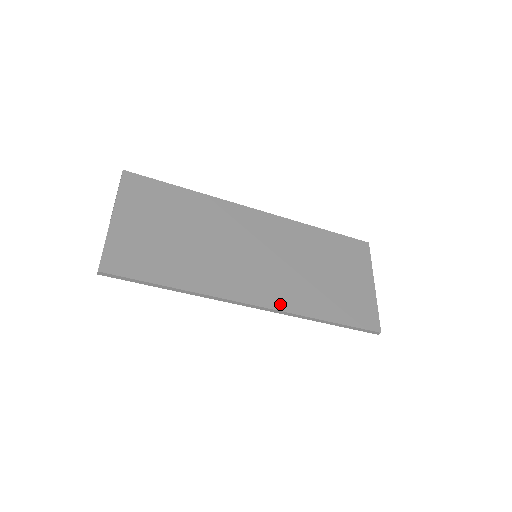
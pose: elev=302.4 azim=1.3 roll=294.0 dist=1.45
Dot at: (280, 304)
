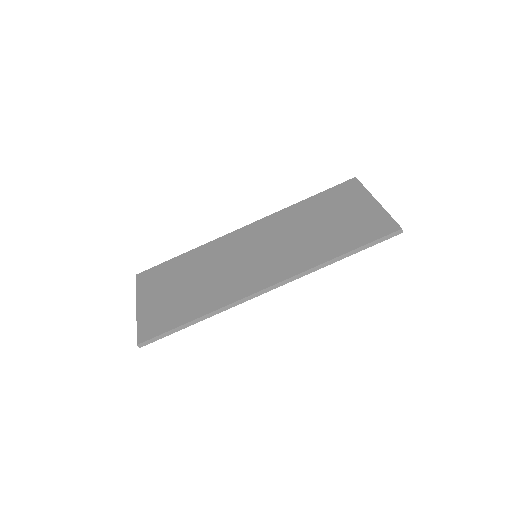
Dot at: (289, 273)
